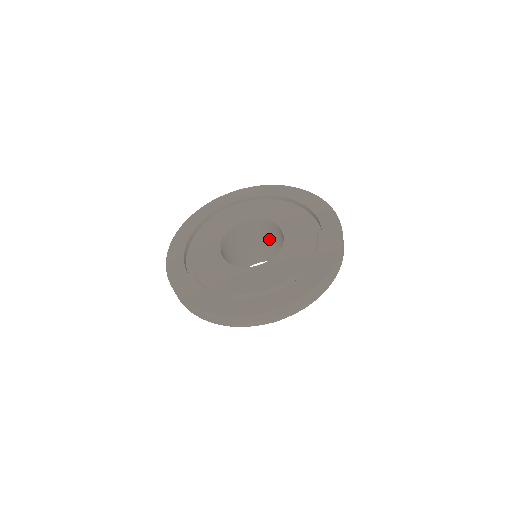
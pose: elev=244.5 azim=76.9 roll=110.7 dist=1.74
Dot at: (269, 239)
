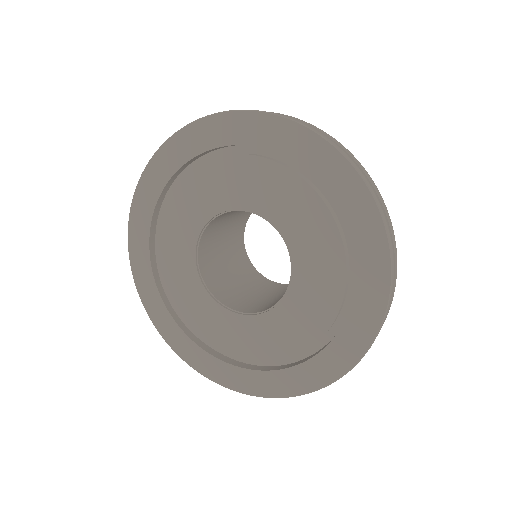
Dot at: occluded
